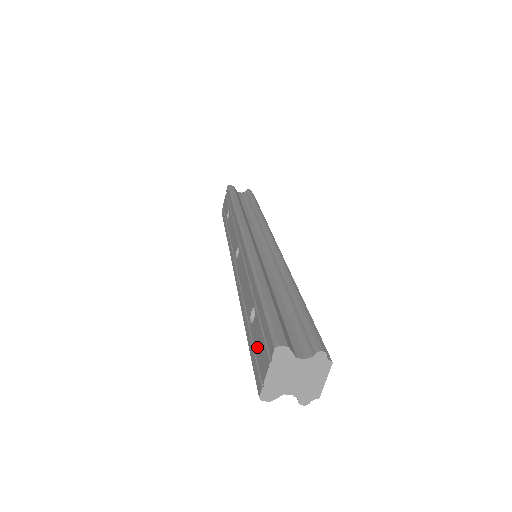
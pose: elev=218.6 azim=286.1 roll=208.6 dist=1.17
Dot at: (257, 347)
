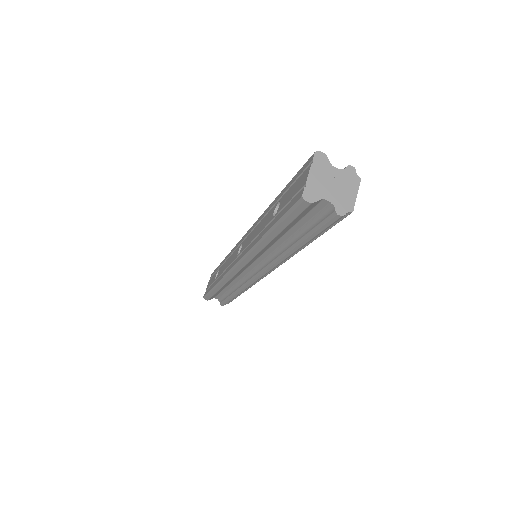
Dot at: (290, 197)
